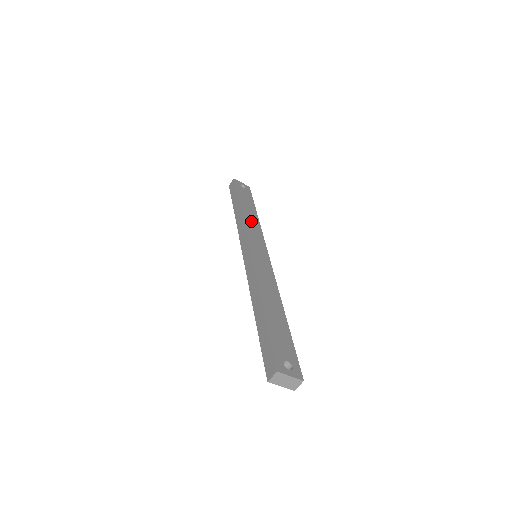
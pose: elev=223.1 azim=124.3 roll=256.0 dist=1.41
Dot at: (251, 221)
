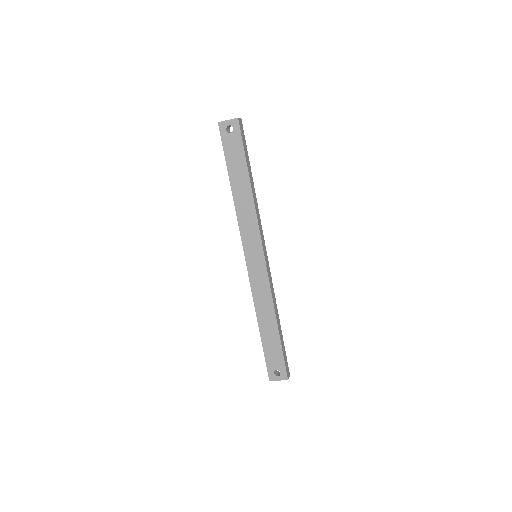
Dot at: (244, 207)
